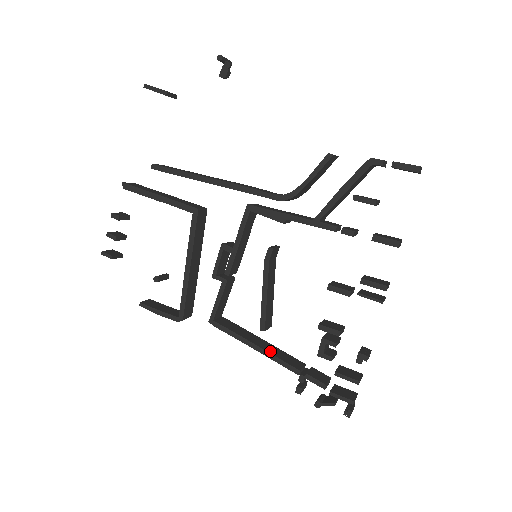
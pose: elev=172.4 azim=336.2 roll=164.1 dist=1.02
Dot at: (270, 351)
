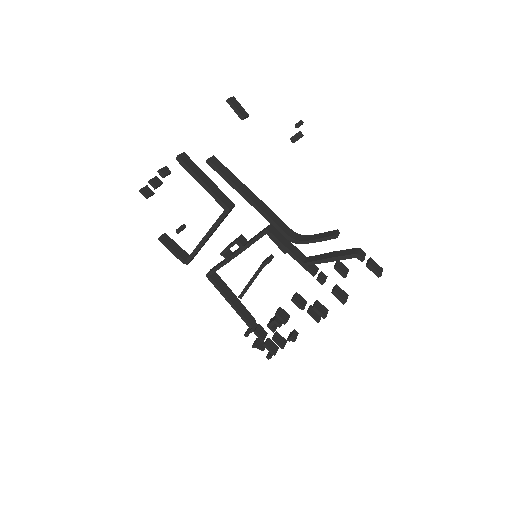
Dot at: (239, 309)
